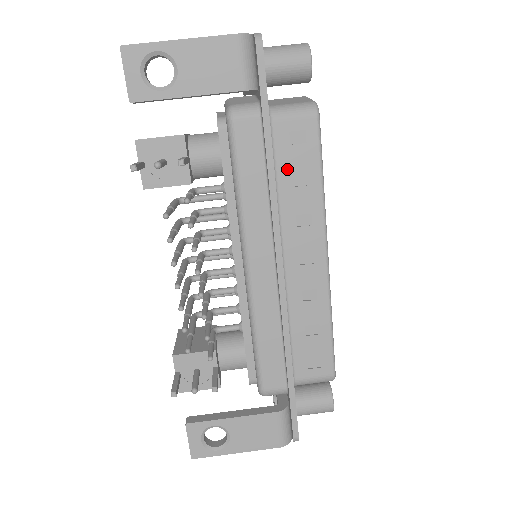
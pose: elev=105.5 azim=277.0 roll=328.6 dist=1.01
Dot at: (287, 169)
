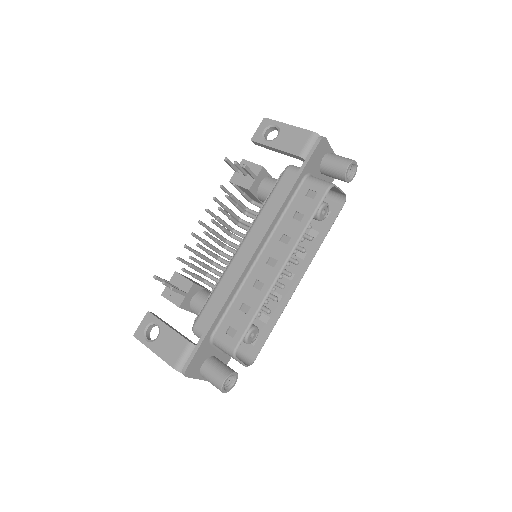
Dot at: (295, 207)
